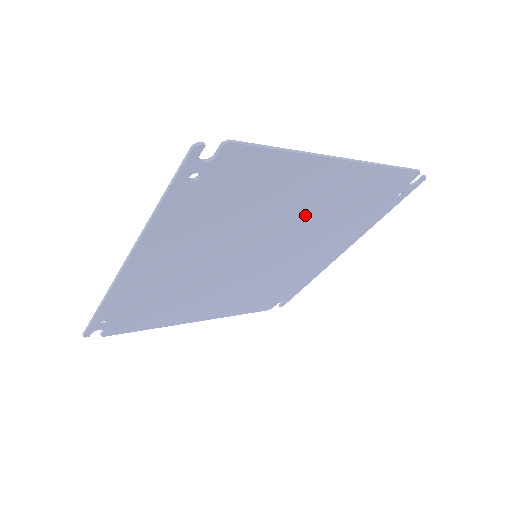
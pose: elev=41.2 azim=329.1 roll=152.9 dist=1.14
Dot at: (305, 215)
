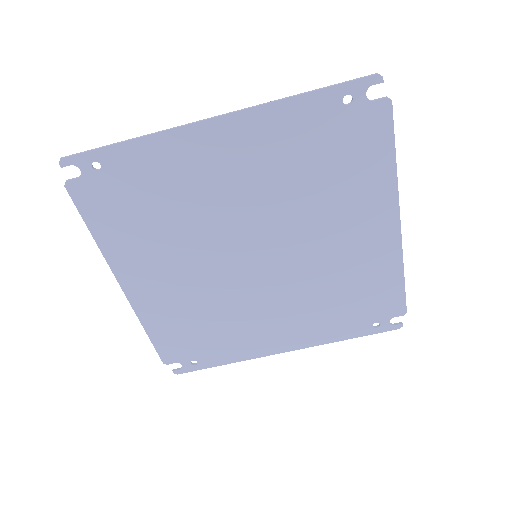
Dot at: (327, 252)
